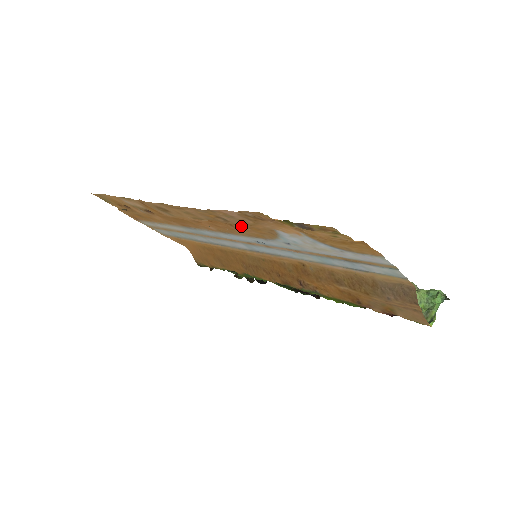
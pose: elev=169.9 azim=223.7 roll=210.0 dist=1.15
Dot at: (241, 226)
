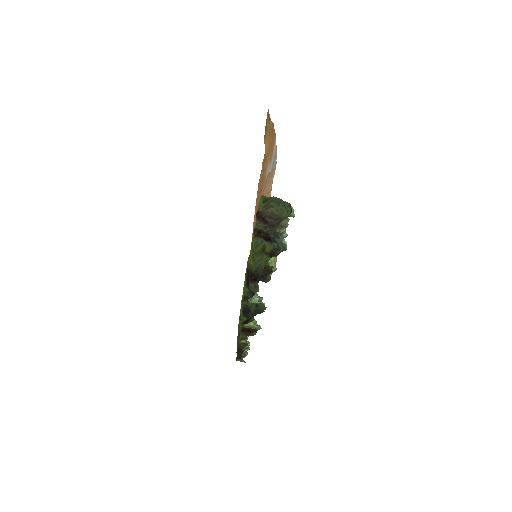
Dot at: occluded
